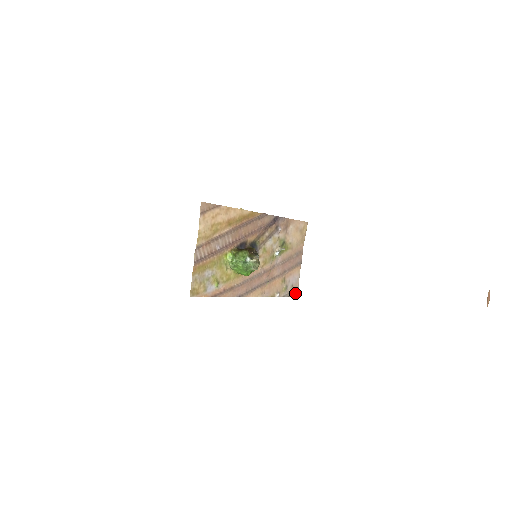
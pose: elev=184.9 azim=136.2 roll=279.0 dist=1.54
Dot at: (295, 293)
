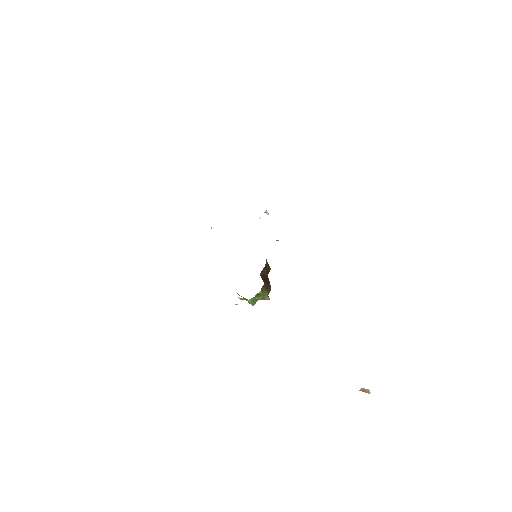
Dot at: occluded
